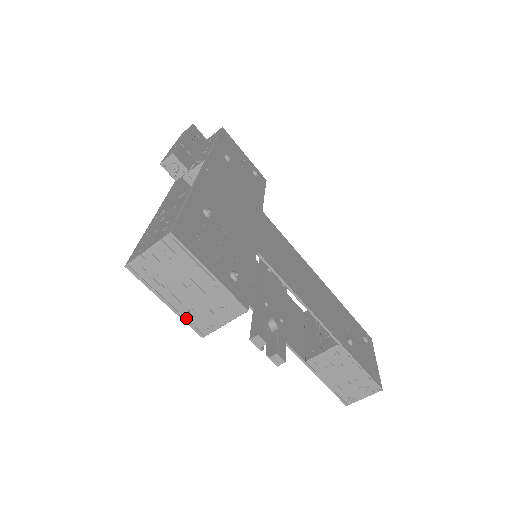
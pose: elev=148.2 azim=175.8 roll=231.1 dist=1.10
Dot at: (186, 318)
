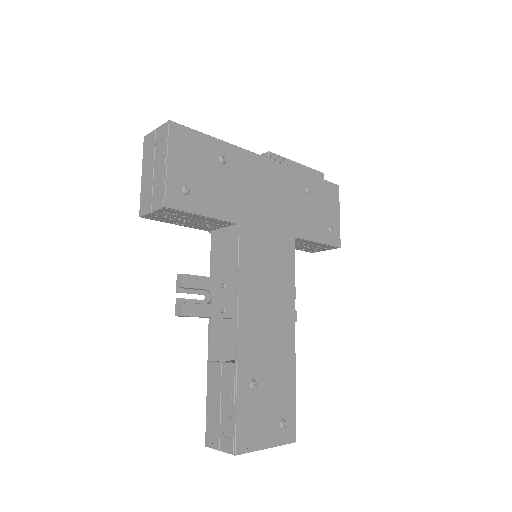
Dot at: (142, 194)
